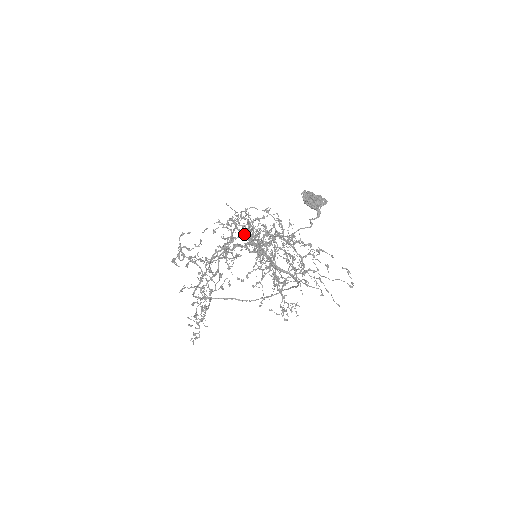
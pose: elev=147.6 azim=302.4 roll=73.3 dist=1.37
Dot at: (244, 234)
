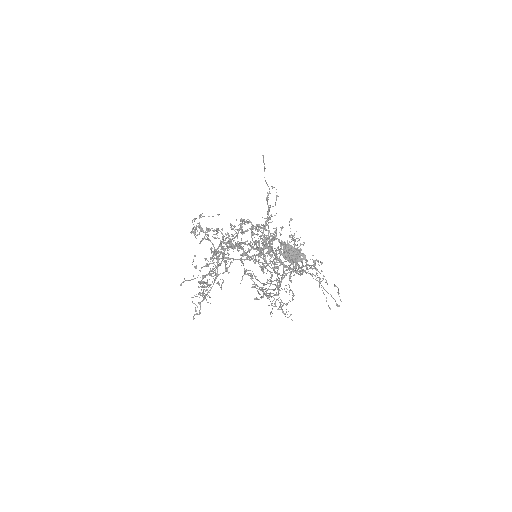
Dot at: occluded
